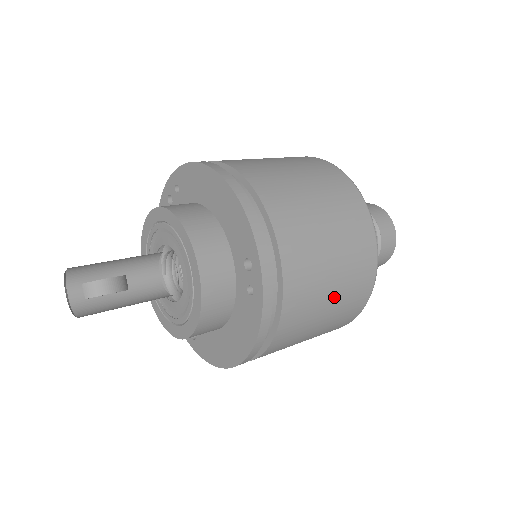
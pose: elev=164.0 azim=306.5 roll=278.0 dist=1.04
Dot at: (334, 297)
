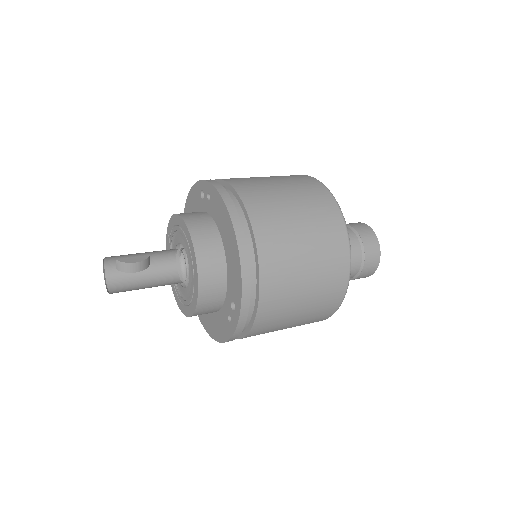
Dot at: (292, 325)
